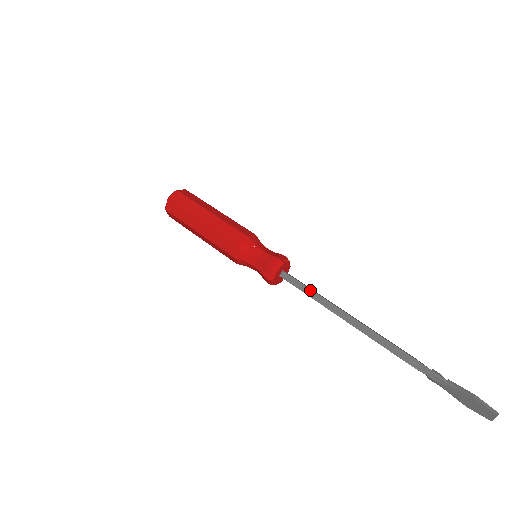
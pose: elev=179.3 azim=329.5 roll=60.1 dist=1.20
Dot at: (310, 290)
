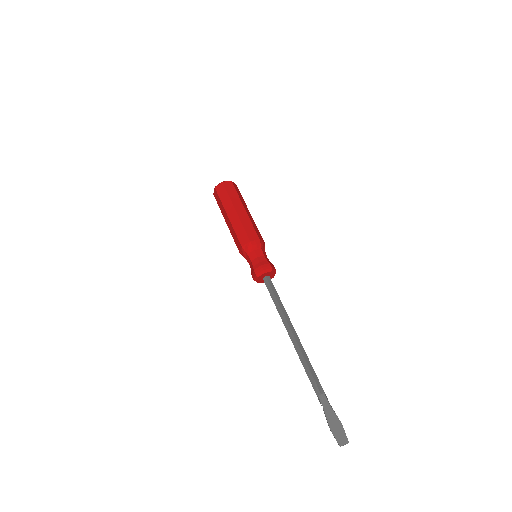
Dot at: occluded
